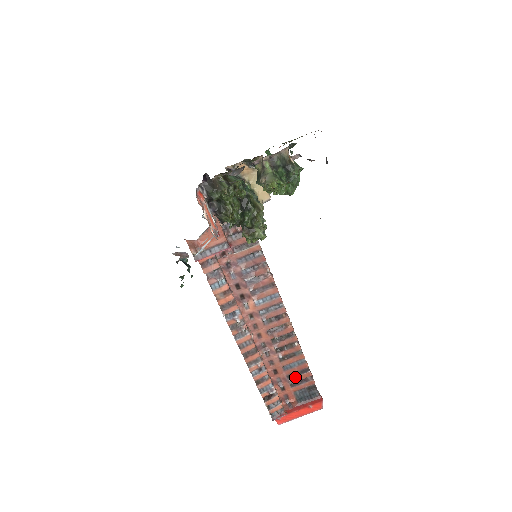
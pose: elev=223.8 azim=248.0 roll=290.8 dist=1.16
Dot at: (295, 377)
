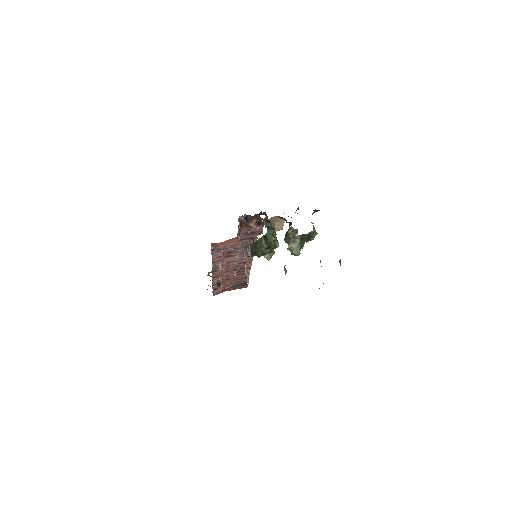
Dot at: (238, 280)
